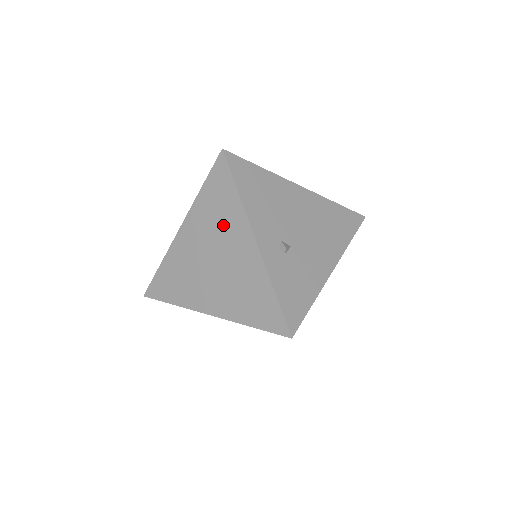
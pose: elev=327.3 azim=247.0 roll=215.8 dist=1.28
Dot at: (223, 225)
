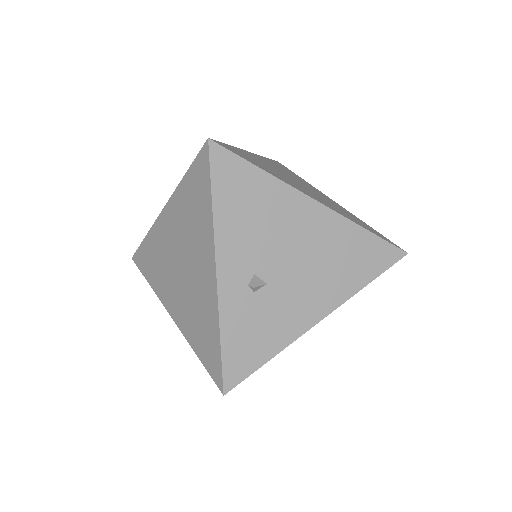
Dot at: (194, 232)
